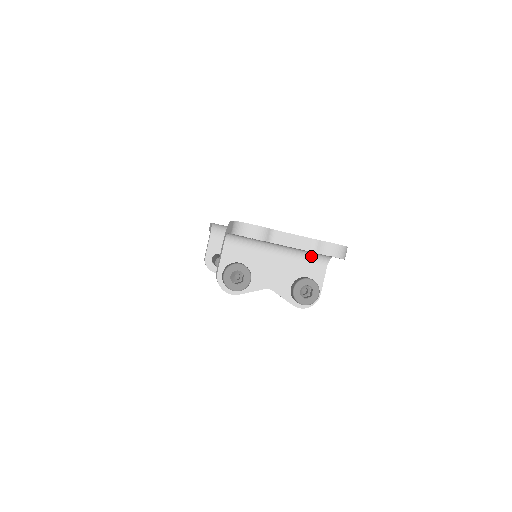
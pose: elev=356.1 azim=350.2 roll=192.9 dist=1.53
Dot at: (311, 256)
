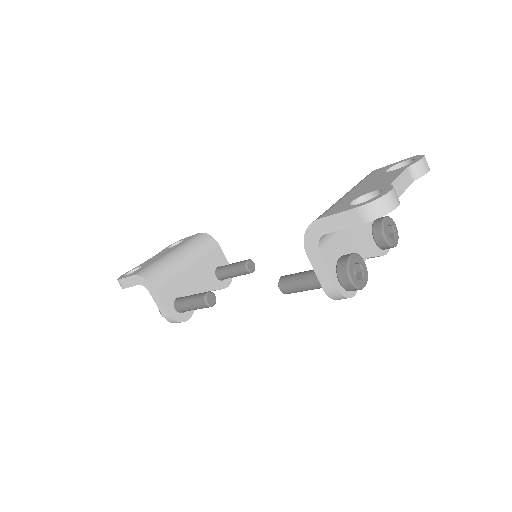
Dot at: occluded
